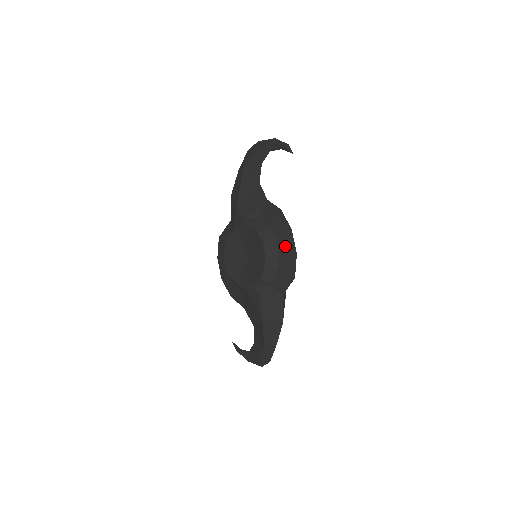
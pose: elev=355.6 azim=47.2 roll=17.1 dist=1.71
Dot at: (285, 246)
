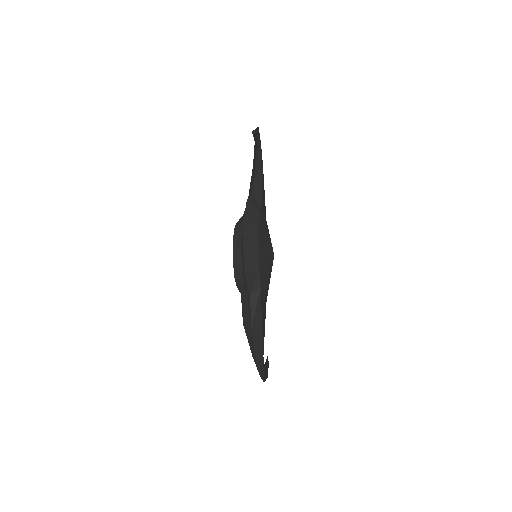
Dot at: occluded
